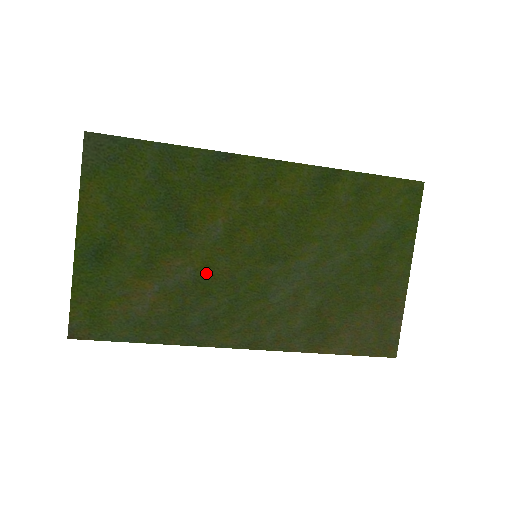
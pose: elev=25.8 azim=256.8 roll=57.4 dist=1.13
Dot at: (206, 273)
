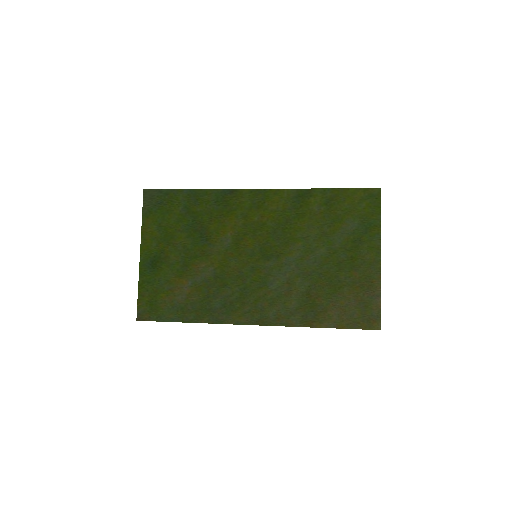
Dot at: (222, 271)
